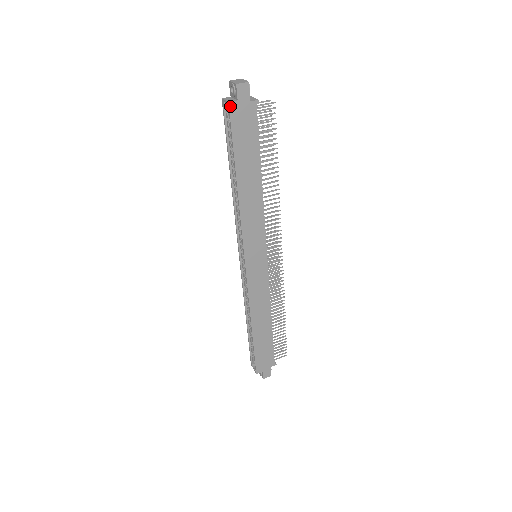
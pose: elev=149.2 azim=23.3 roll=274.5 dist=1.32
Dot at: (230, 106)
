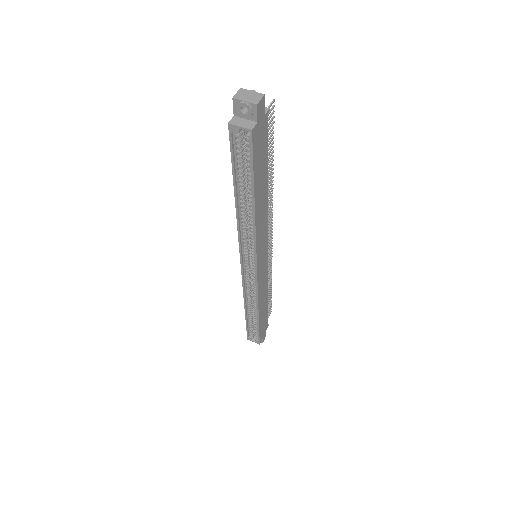
Dot at: (252, 133)
